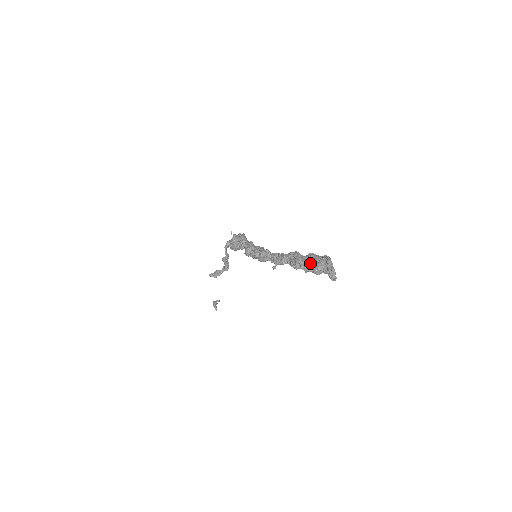
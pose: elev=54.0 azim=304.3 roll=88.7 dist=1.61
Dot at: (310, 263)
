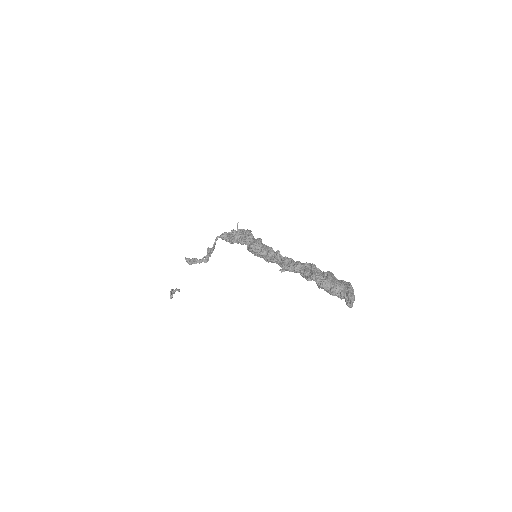
Dot at: (329, 280)
